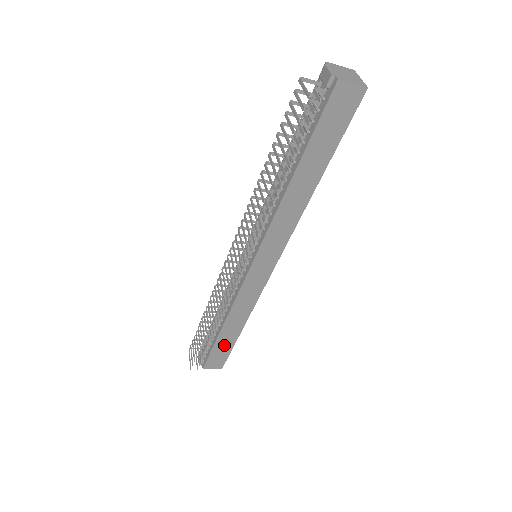
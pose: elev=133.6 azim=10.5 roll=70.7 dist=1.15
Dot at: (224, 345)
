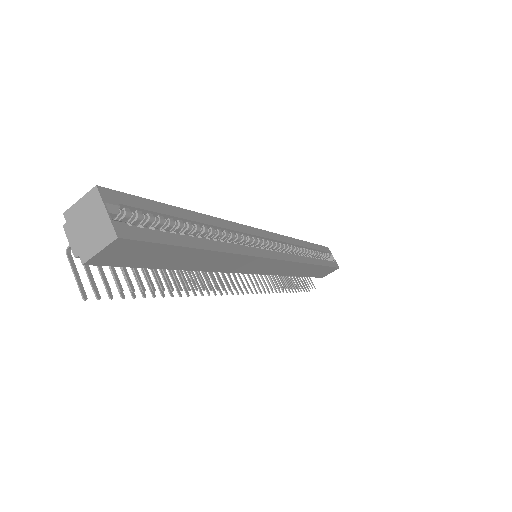
Dot at: (317, 271)
